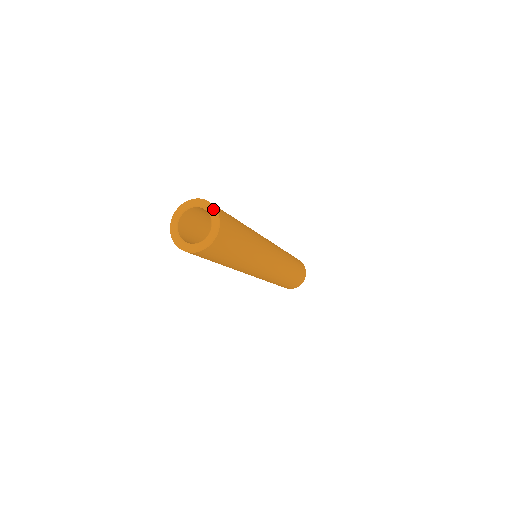
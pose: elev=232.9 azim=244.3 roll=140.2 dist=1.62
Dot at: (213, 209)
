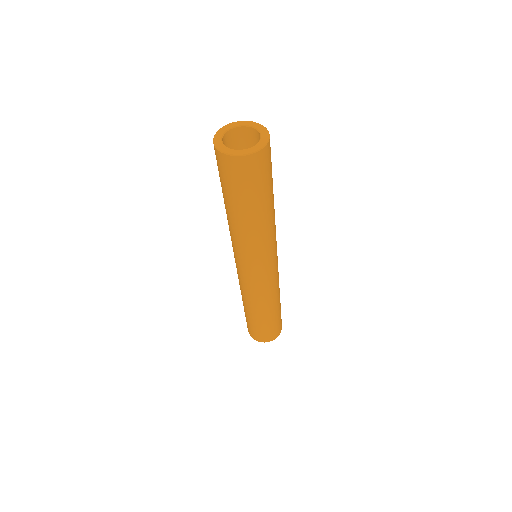
Dot at: (265, 129)
